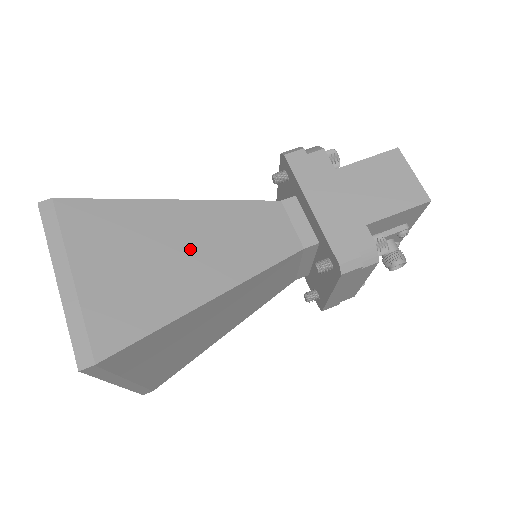
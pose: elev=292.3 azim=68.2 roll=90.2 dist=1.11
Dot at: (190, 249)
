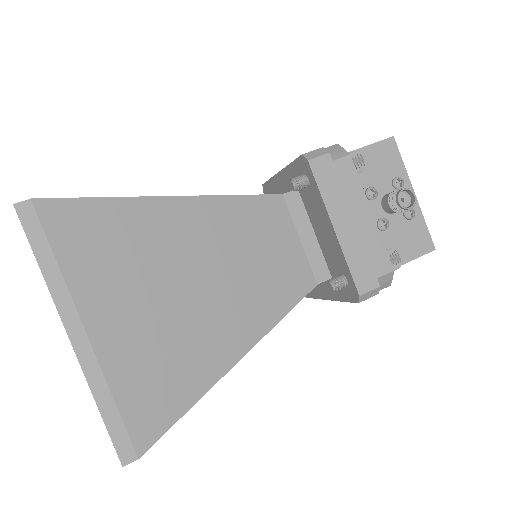
Dot at: occluded
